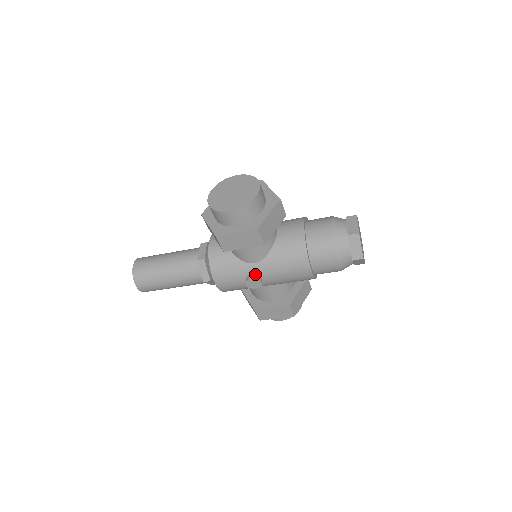
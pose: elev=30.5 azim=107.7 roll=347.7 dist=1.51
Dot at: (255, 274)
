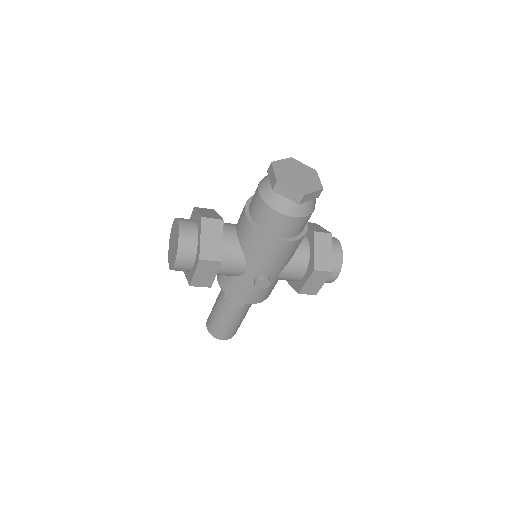
Dot at: (256, 277)
